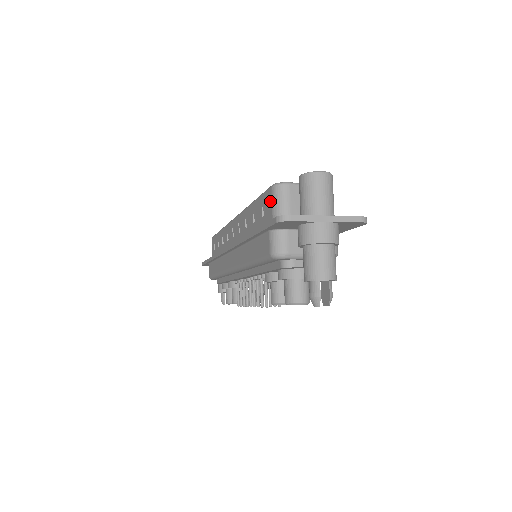
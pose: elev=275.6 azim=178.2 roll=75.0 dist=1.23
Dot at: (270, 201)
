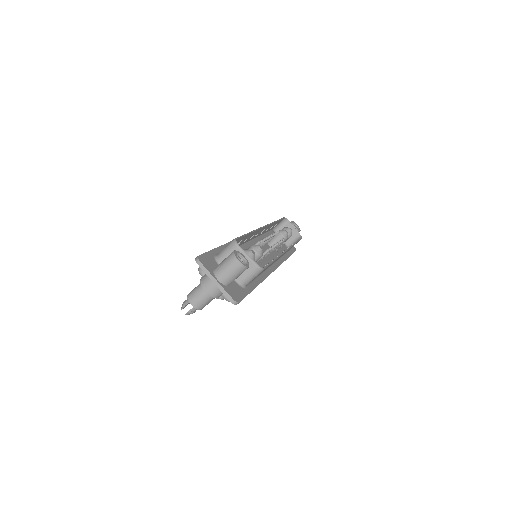
Dot at: occluded
